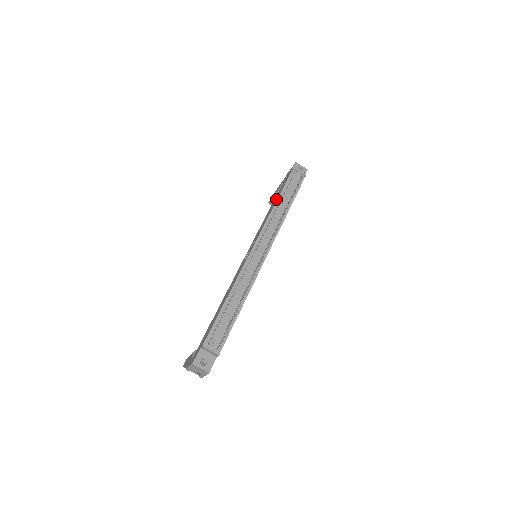
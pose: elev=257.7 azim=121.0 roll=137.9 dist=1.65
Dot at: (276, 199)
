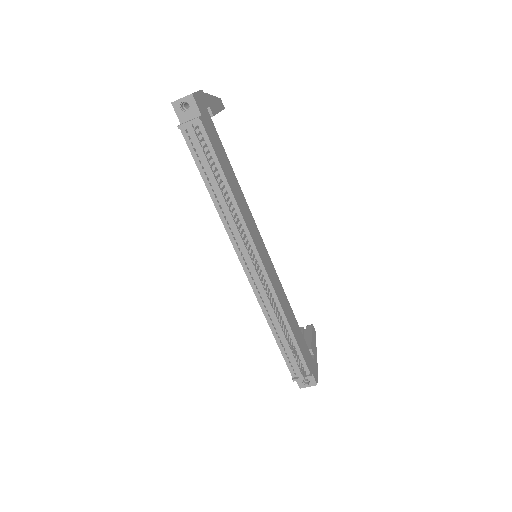
Dot at: occluded
